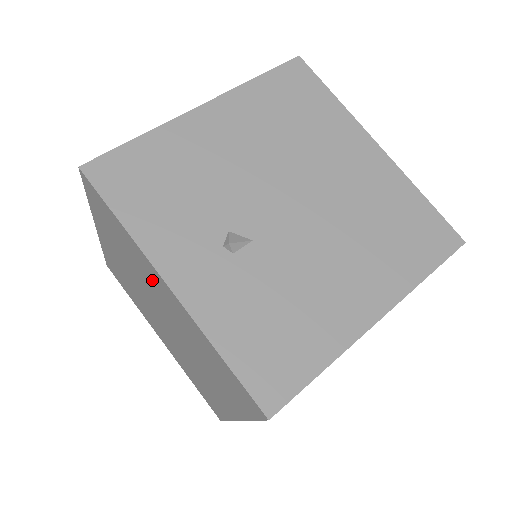
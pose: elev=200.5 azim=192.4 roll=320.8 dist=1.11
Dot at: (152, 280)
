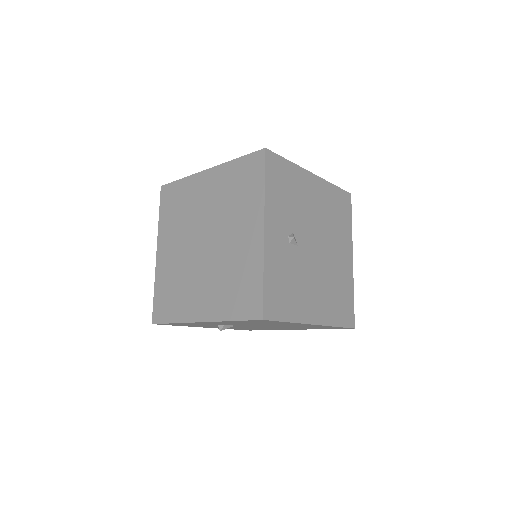
Dot at: (244, 220)
